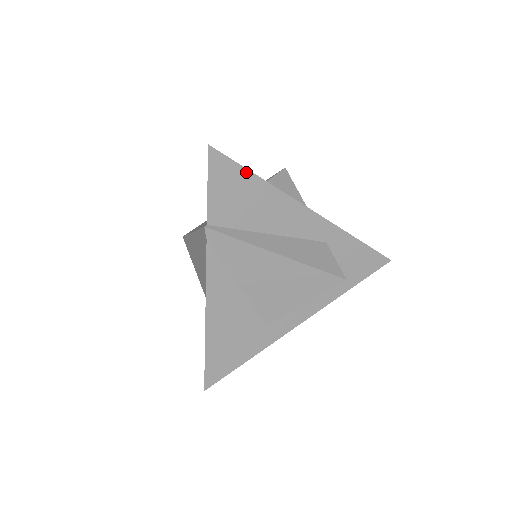
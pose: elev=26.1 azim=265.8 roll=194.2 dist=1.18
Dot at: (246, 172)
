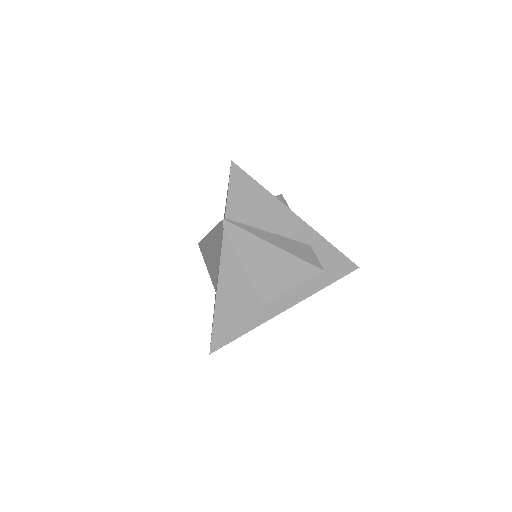
Dot at: (256, 183)
